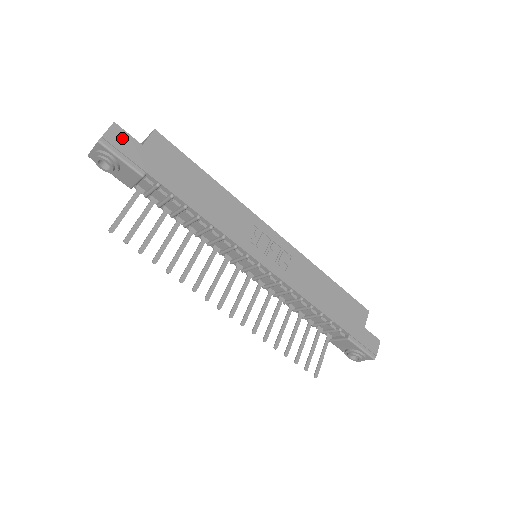
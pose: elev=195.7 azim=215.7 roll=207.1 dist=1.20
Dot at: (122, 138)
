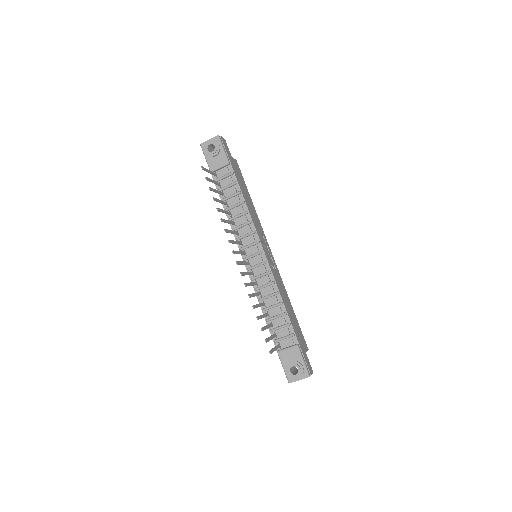
Dot at: (226, 145)
